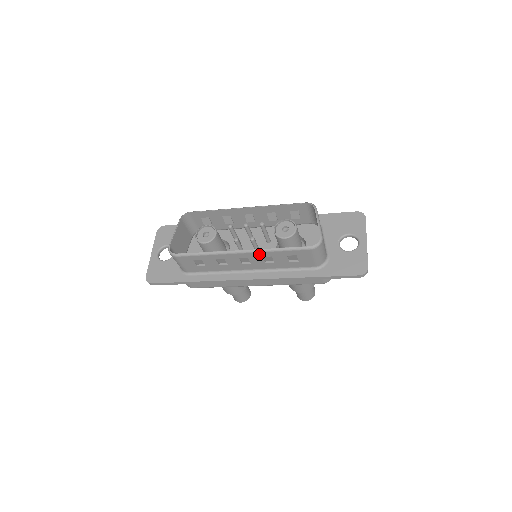
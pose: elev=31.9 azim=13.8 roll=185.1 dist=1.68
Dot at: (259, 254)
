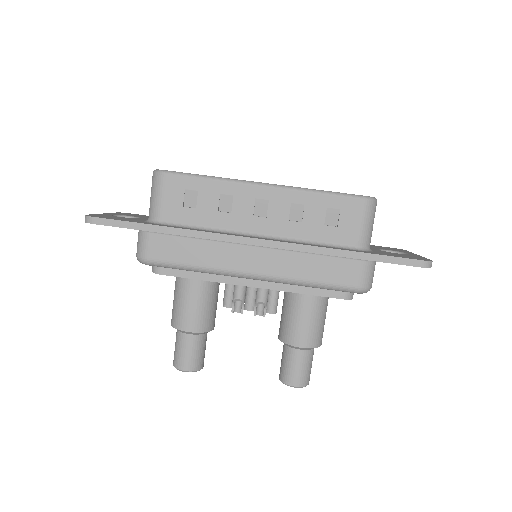
Dot at: (288, 195)
